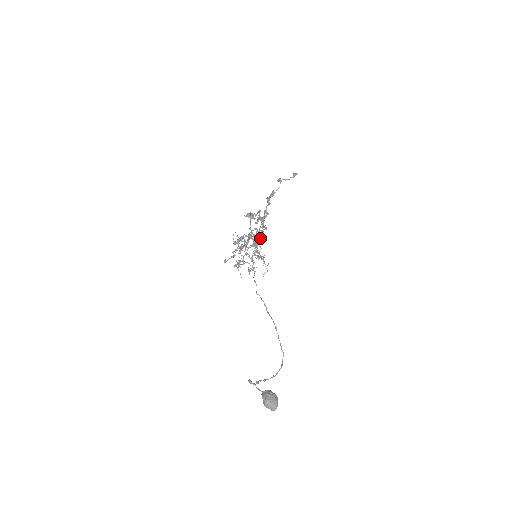
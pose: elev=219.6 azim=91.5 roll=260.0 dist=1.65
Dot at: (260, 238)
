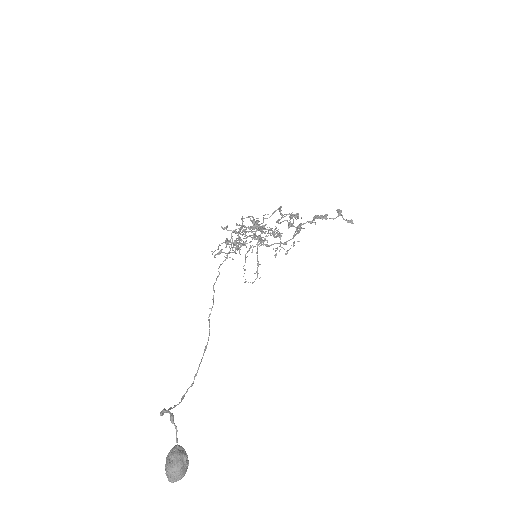
Dot at: (288, 250)
